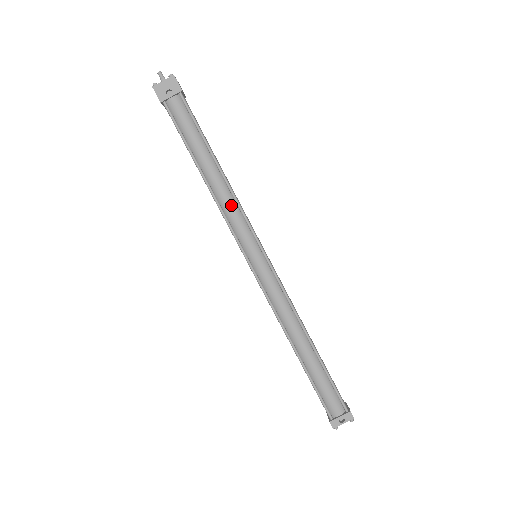
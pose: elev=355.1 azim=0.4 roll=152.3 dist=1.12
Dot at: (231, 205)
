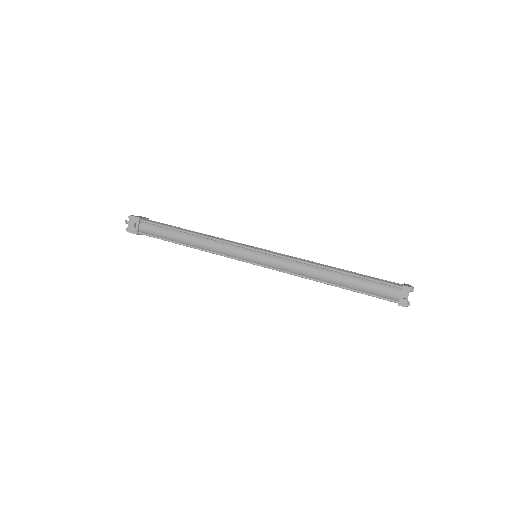
Dot at: (214, 244)
